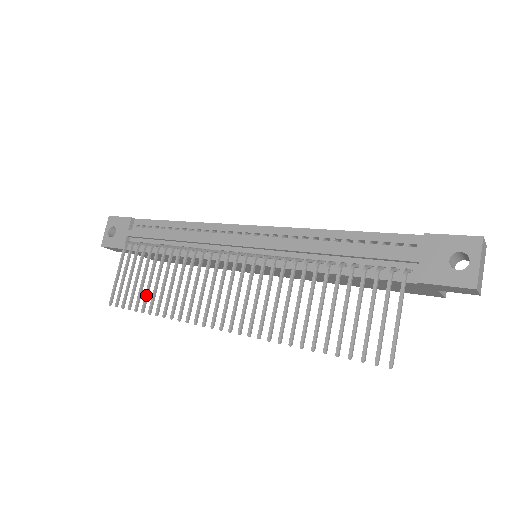
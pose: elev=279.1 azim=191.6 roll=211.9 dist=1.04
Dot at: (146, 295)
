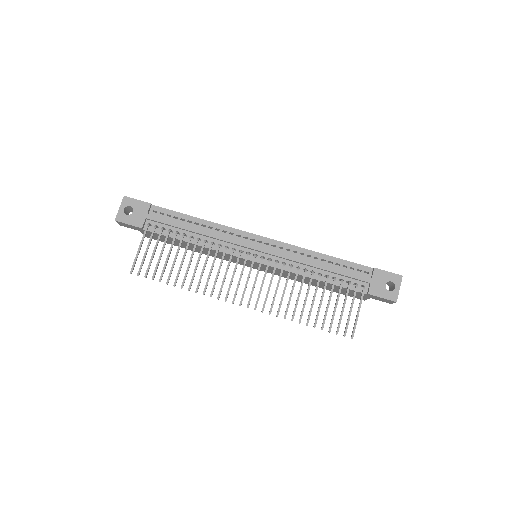
Dot at: occluded
